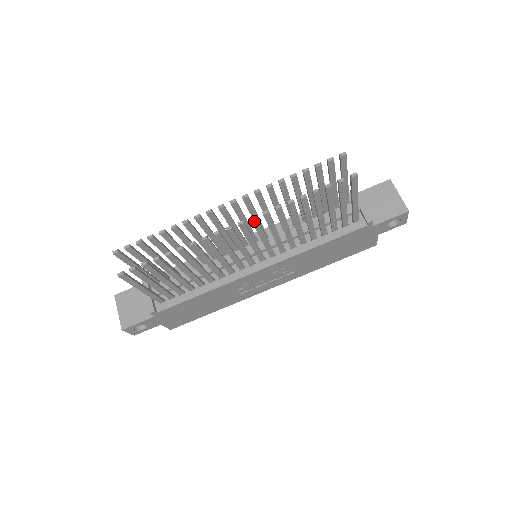
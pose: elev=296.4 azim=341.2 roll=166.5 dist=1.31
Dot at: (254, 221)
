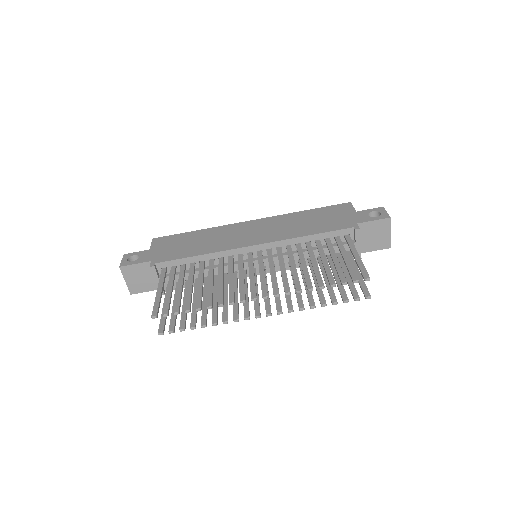
Dot at: (279, 311)
